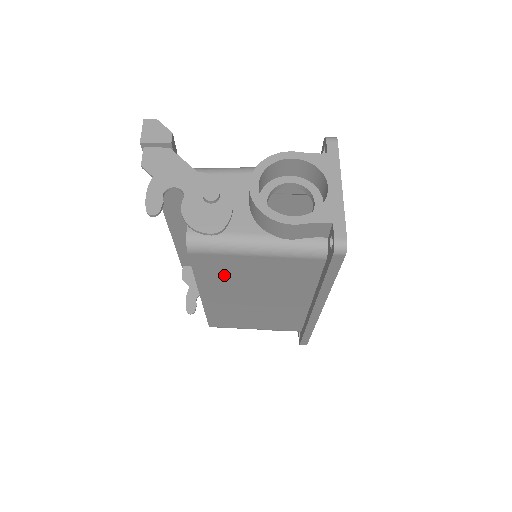
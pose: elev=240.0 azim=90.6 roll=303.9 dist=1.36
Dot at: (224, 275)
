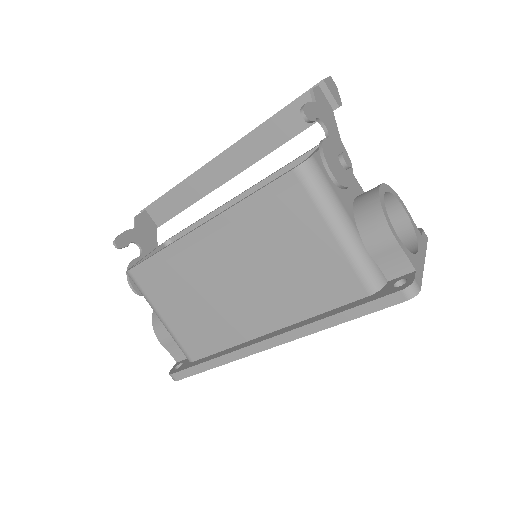
Dot at: (269, 225)
